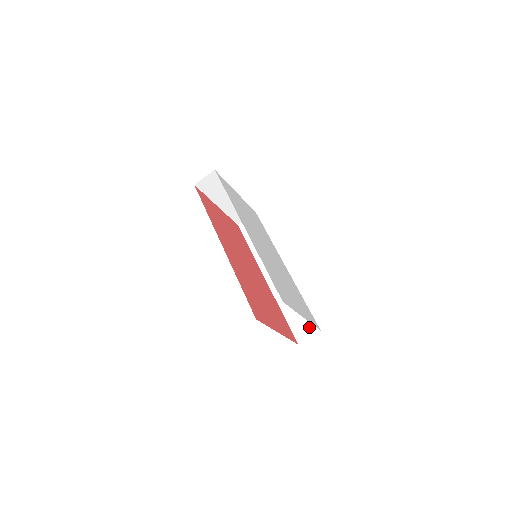
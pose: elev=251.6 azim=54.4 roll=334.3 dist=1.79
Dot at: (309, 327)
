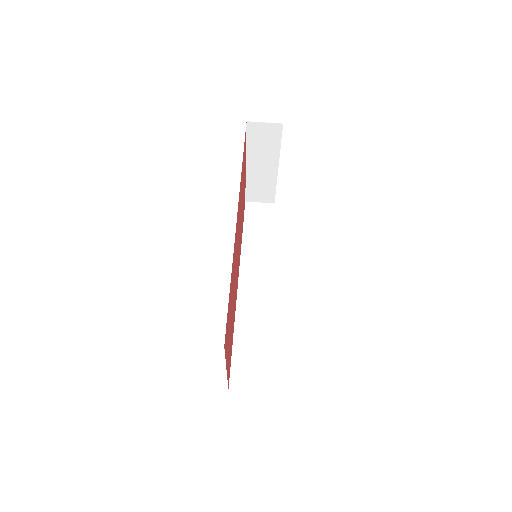
Dot at: (254, 378)
